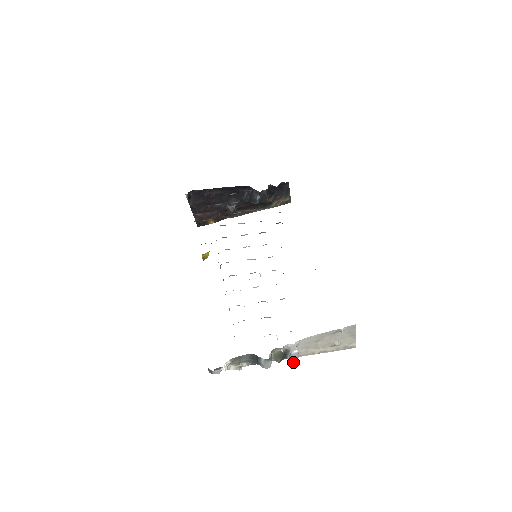
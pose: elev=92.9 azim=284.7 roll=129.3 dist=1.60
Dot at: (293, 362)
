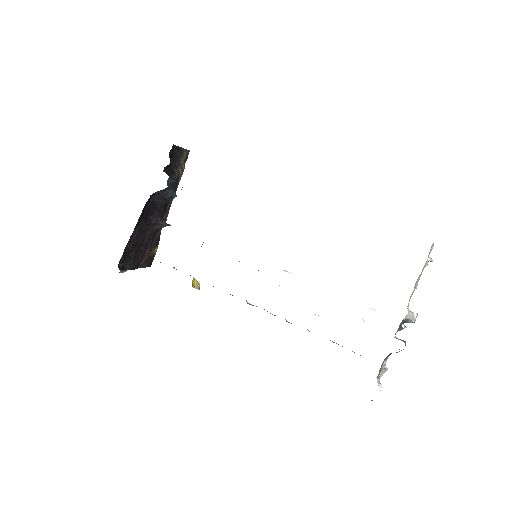
Dot at: occluded
